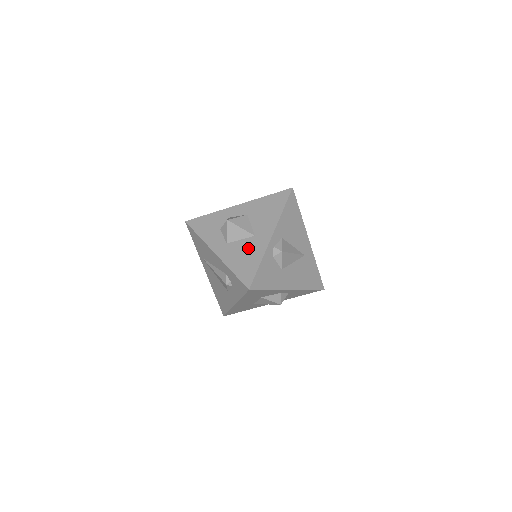
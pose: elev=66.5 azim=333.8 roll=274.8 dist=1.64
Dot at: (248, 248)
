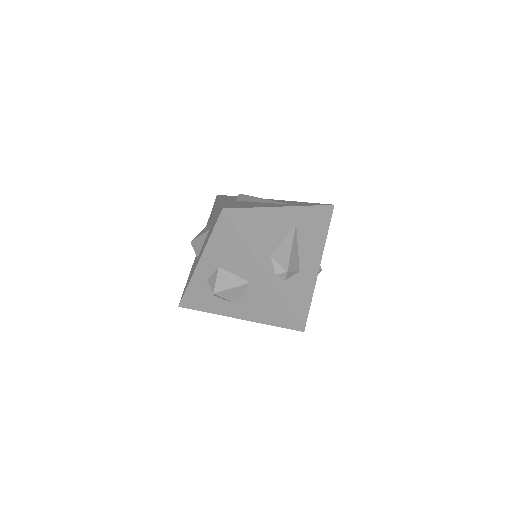
Dot at: (259, 298)
